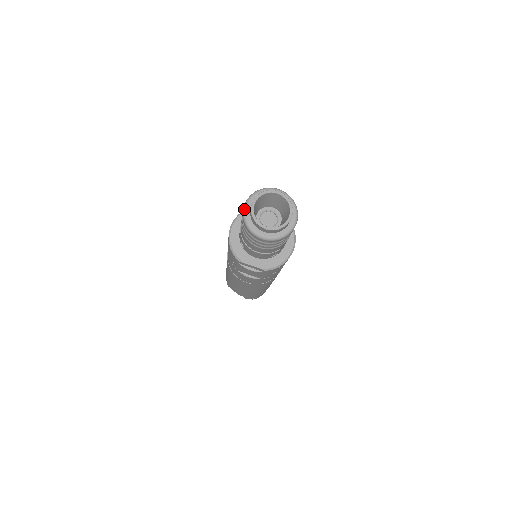
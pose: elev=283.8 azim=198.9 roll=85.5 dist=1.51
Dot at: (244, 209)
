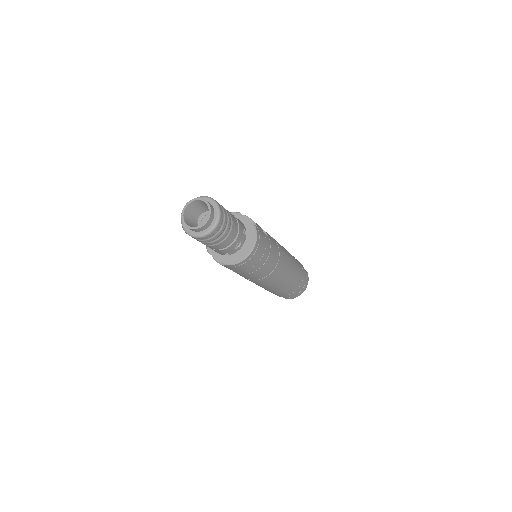
Dot at: occluded
